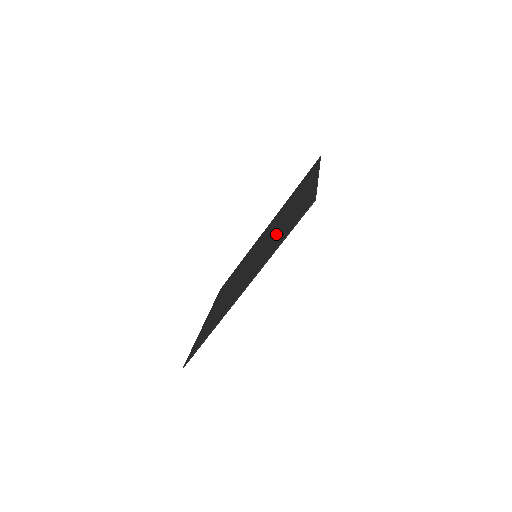
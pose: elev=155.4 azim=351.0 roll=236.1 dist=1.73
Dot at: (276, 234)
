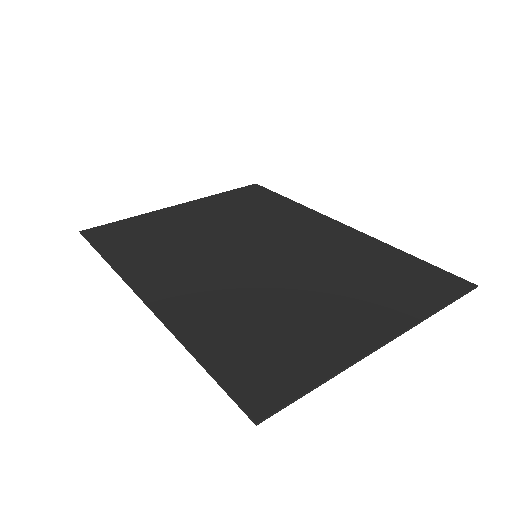
Dot at: (263, 301)
